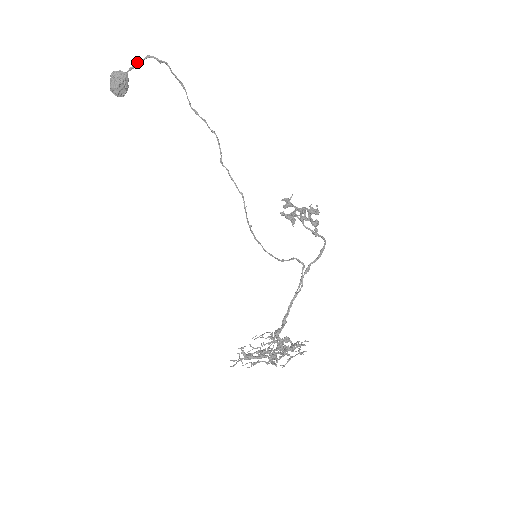
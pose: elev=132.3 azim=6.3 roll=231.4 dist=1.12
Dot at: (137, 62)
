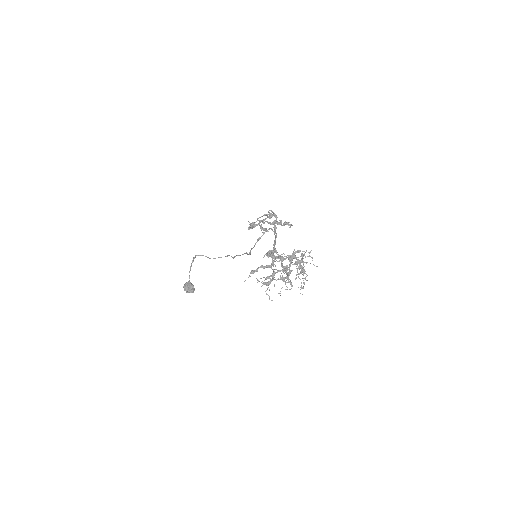
Dot at: occluded
